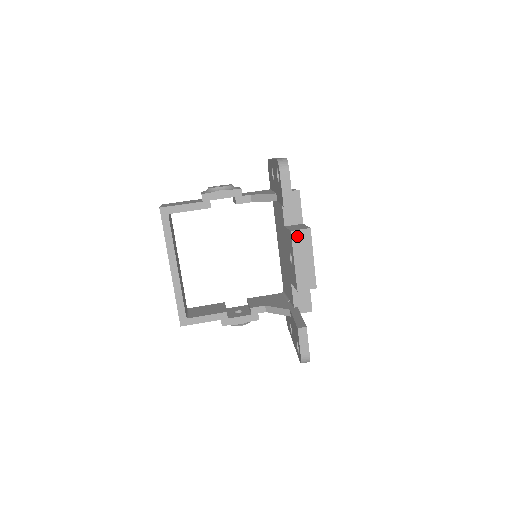
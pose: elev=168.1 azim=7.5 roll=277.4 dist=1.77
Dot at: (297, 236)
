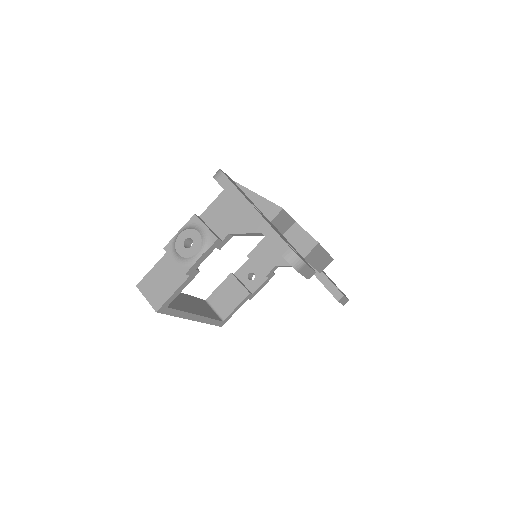
Dot at: (309, 256)
